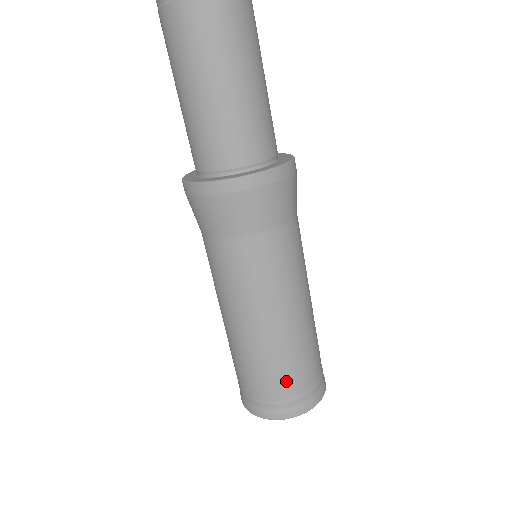
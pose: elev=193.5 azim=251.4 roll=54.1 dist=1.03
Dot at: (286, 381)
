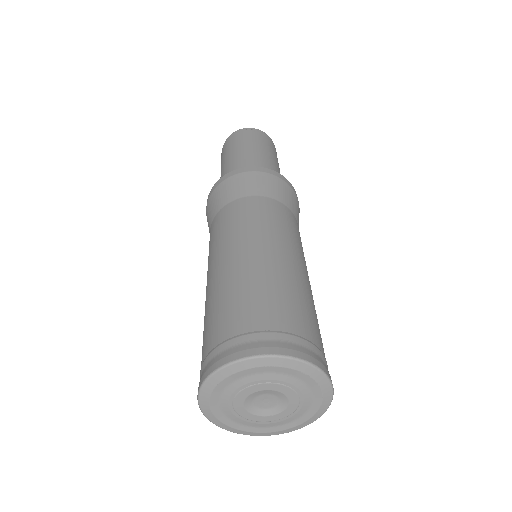
Dot at: (282, 308)
